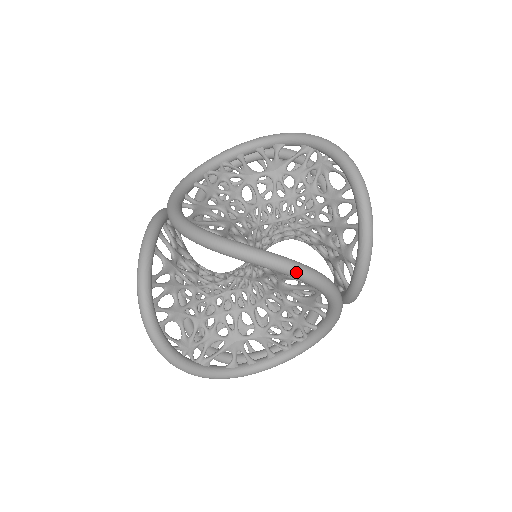
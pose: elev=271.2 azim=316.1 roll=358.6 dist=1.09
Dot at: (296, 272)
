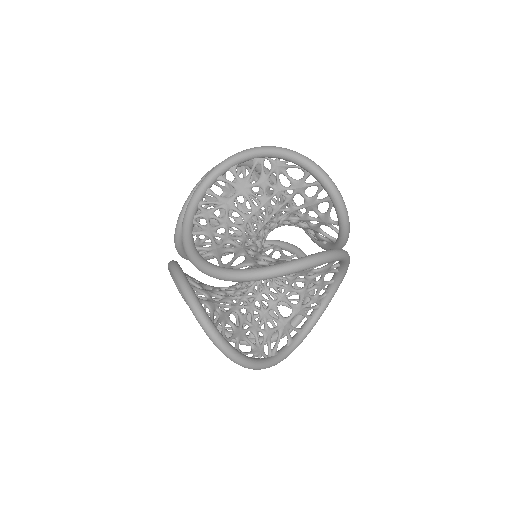
Dot at: (325, 260)
